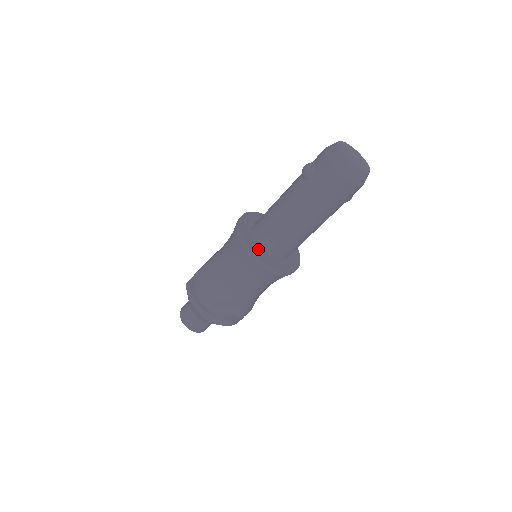
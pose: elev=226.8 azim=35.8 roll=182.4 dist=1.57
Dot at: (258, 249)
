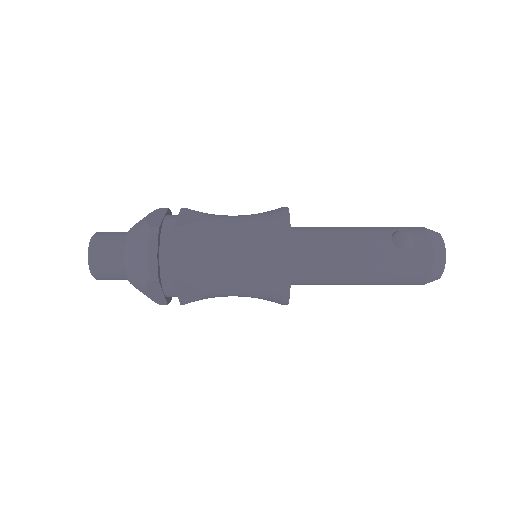
Dot at: occluded
